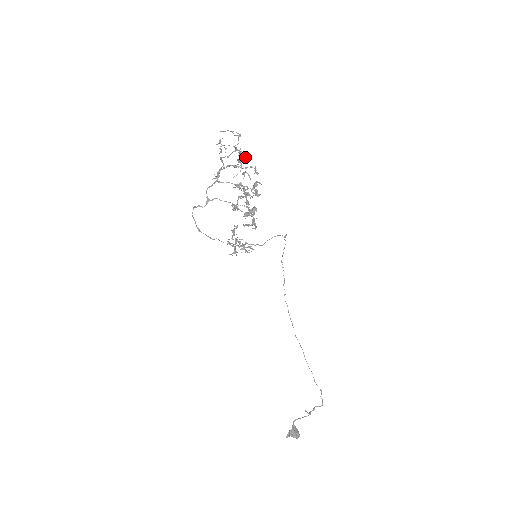
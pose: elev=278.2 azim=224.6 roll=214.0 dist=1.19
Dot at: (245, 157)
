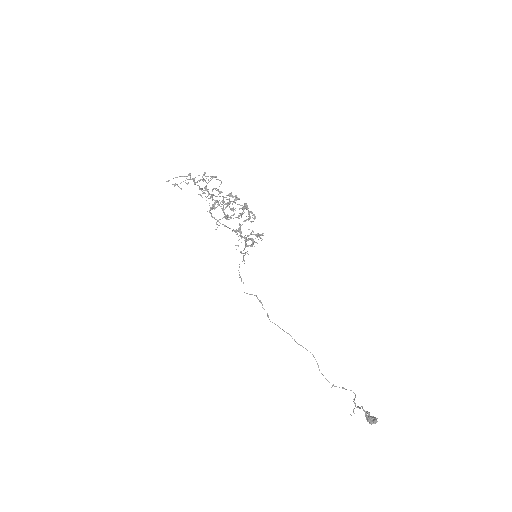
Dot at: occluded
